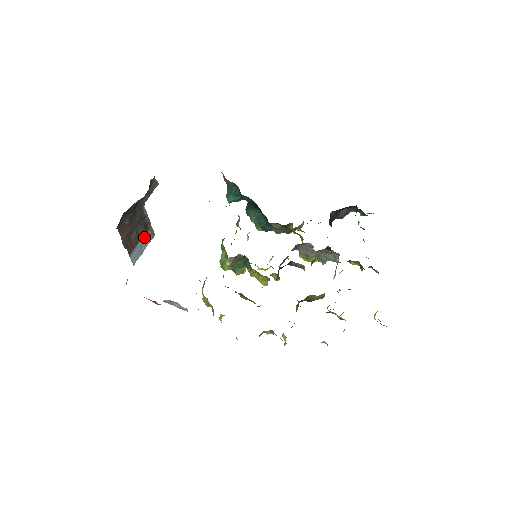
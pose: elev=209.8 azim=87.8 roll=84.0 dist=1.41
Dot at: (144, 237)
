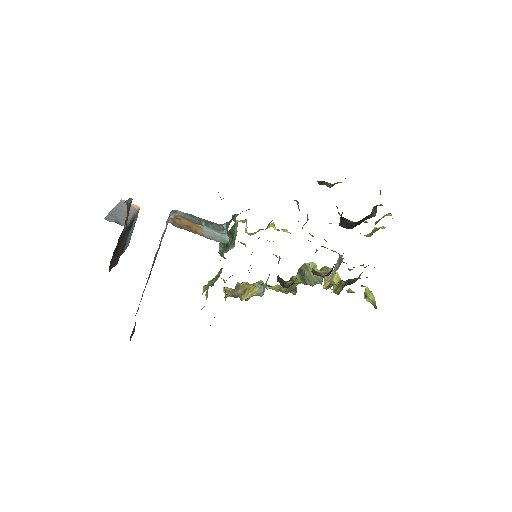
Dot at: (131, 228)
